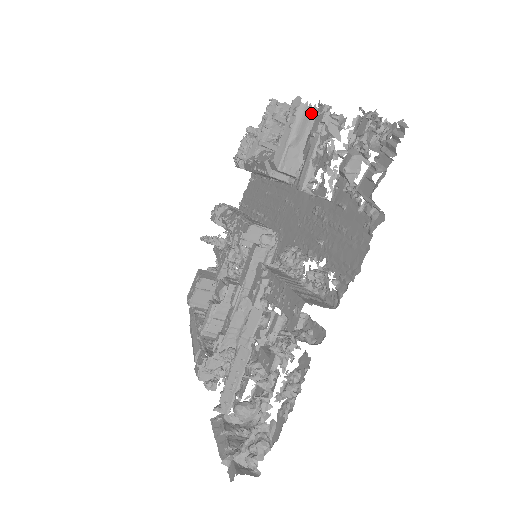
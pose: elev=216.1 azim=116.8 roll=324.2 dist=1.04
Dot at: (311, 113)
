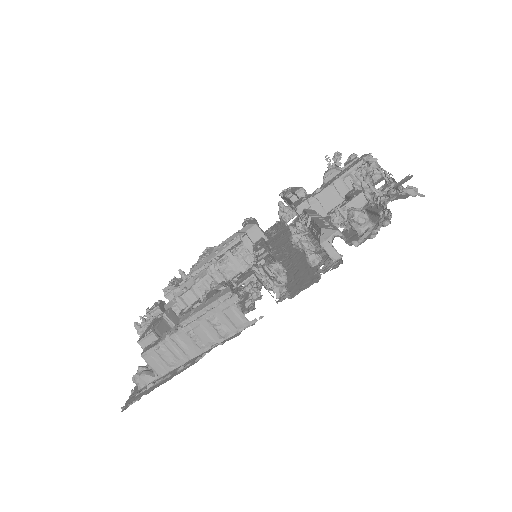
Dot at: occluded
